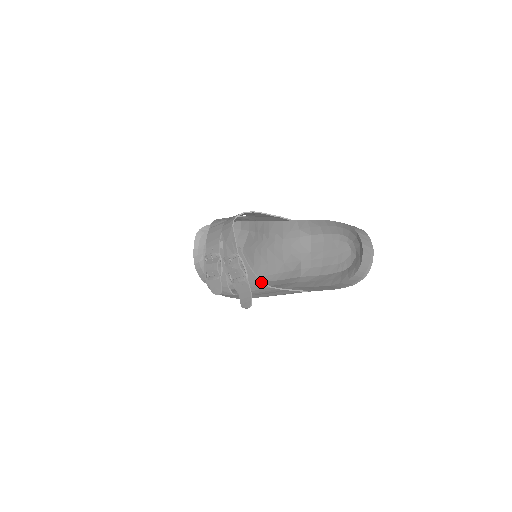
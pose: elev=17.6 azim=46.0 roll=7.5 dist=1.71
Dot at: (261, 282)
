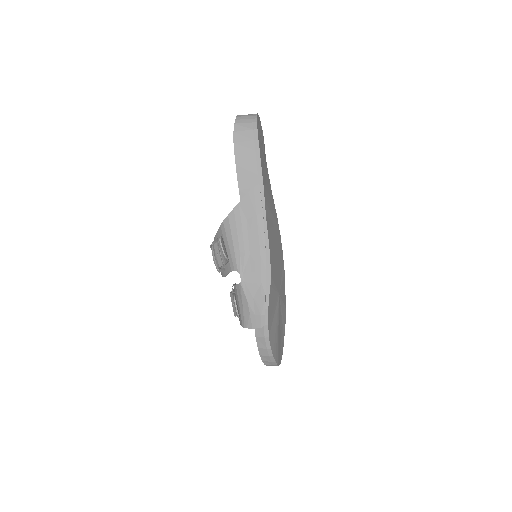
Dot at: (222, 223)
